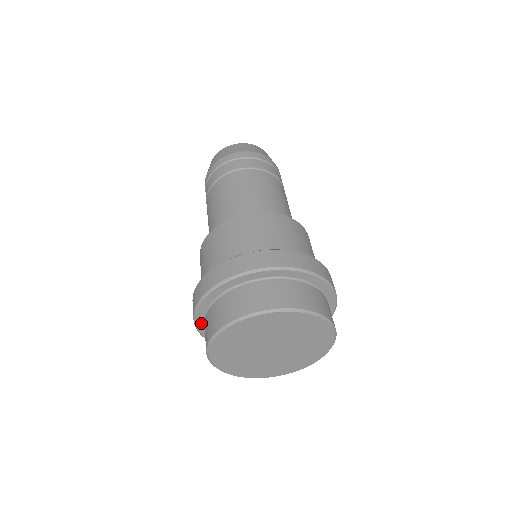
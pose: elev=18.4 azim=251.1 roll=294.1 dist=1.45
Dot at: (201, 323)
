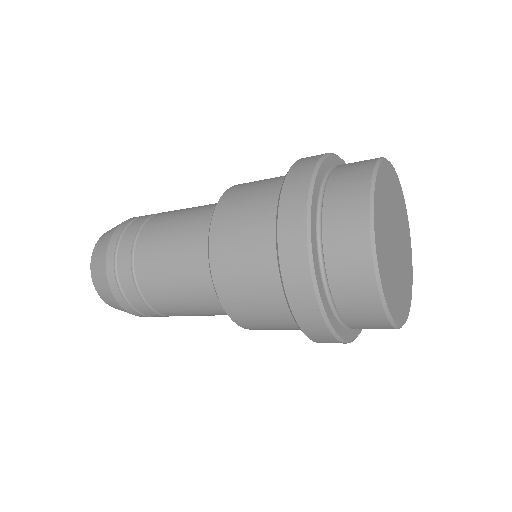
Dot at: (320, 176)
